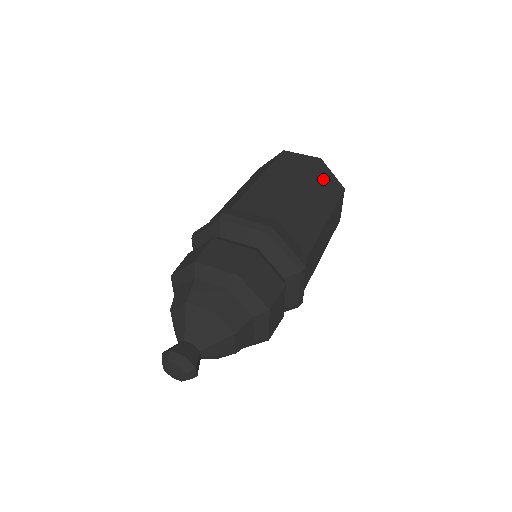
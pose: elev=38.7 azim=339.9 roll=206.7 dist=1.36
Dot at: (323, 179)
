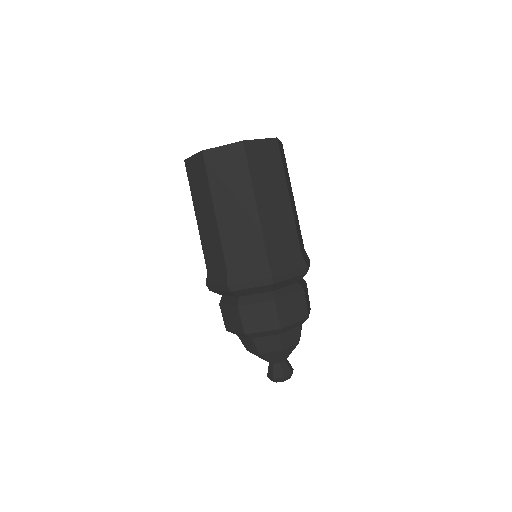
Dot at: (283, 160)
